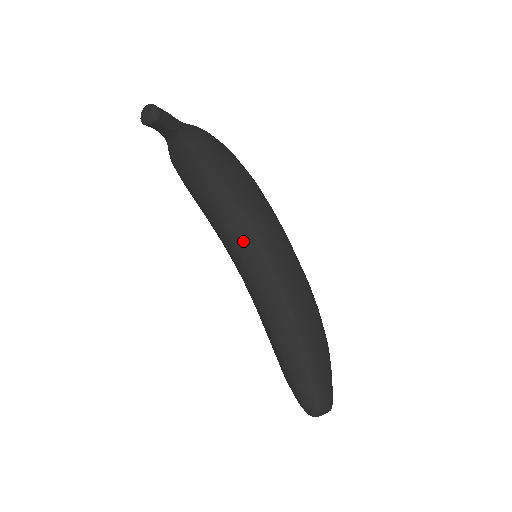
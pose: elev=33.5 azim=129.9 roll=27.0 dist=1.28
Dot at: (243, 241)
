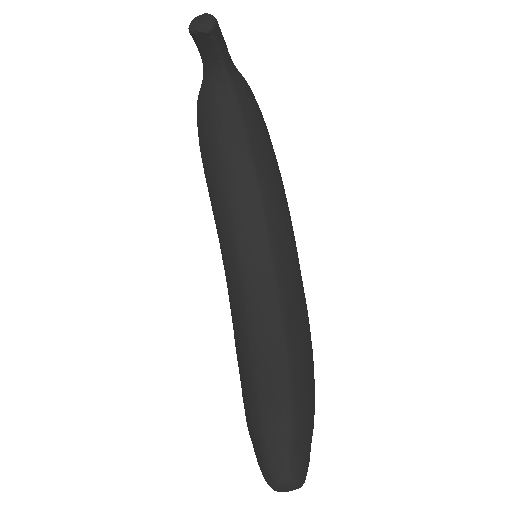
Dot at: (249, 229)
